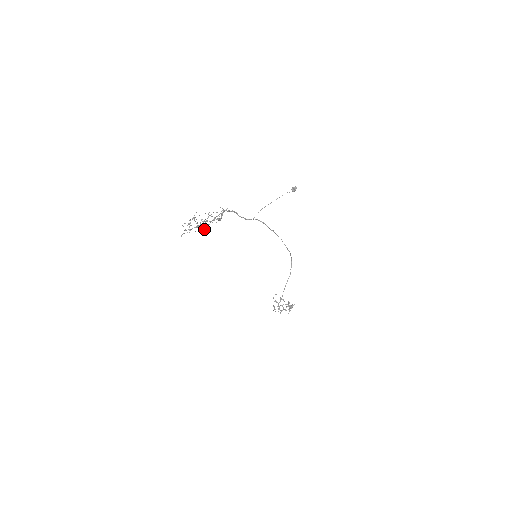
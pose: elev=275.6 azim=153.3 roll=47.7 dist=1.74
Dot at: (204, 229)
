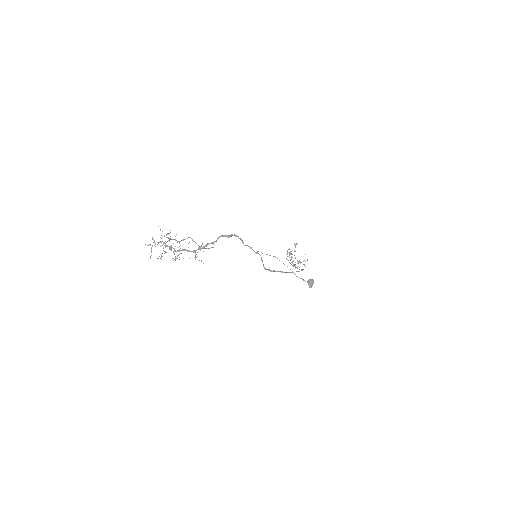
Dot at: occluded
